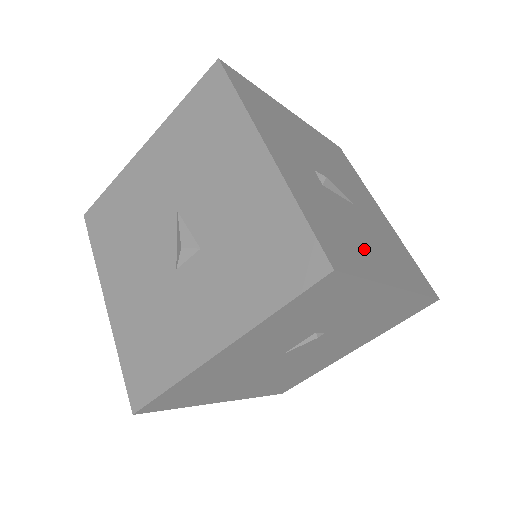
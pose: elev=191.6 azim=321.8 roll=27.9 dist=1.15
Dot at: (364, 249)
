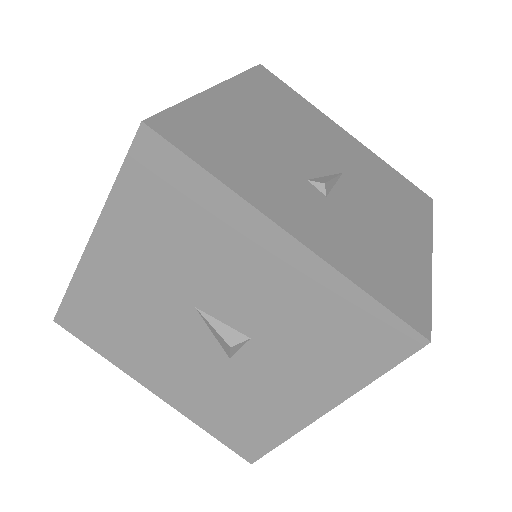
Dot at: (398, 246)
